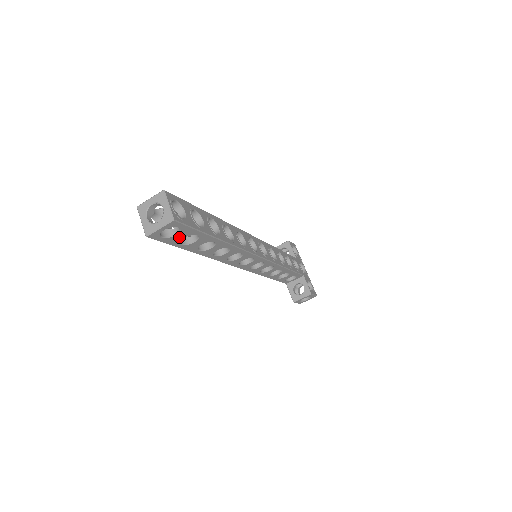
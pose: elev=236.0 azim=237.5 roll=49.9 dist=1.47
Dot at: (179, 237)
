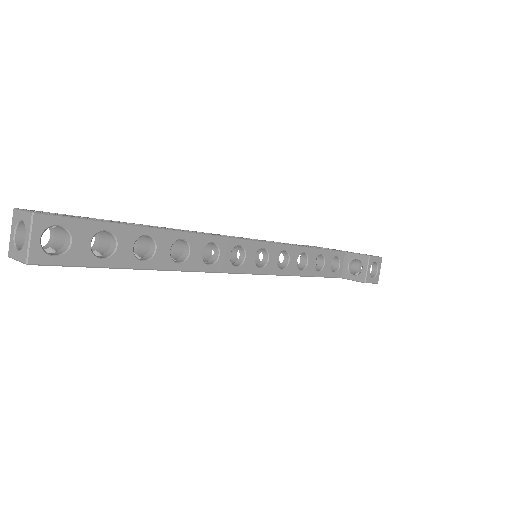
Dot at: (81, 246)
